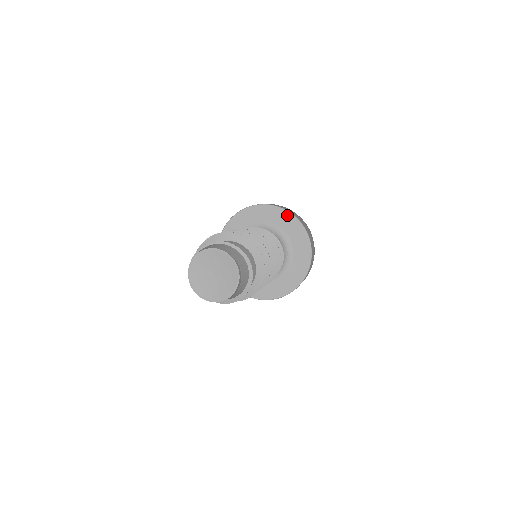
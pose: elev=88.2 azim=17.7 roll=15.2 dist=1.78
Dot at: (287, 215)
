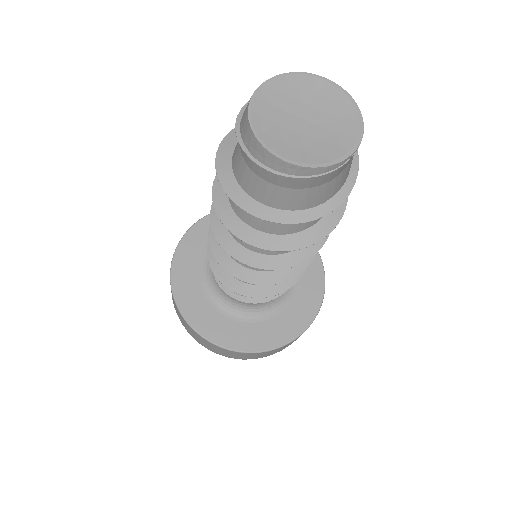
Dot at: occluded
